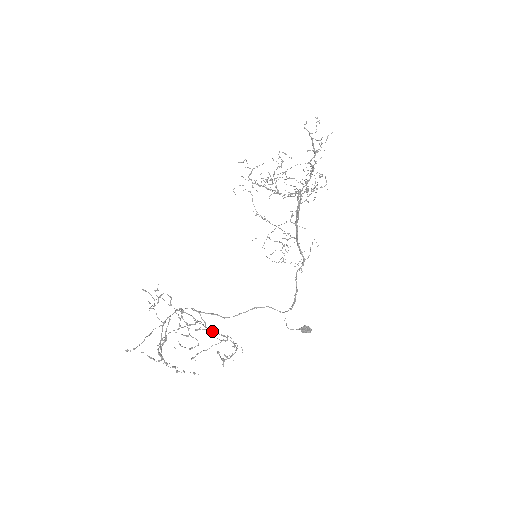
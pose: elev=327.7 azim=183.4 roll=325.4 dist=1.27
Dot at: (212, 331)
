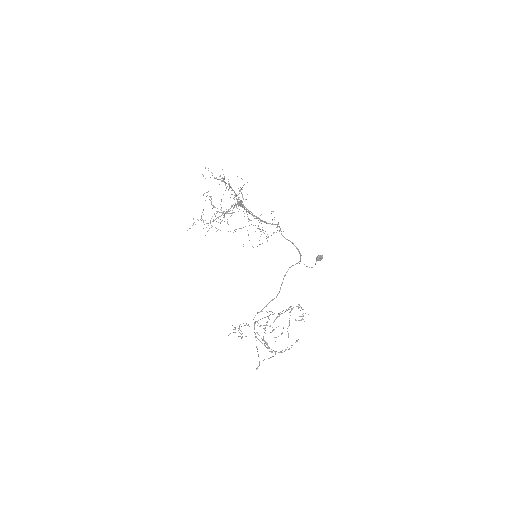
Dot at: occluded
